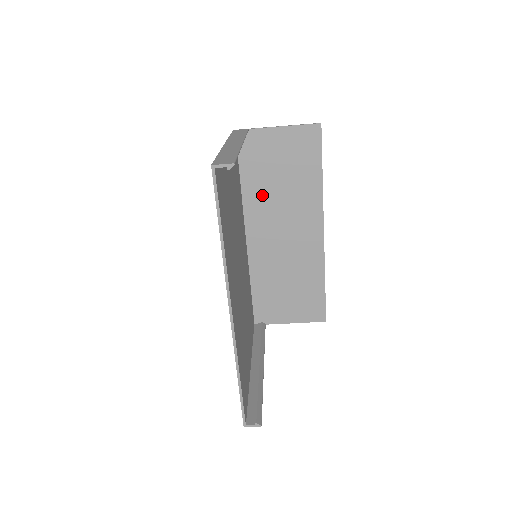
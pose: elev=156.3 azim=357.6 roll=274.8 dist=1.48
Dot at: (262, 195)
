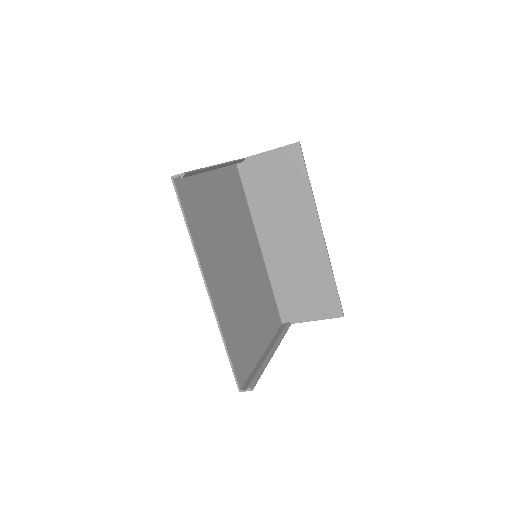
Dot at: (266, 209)
